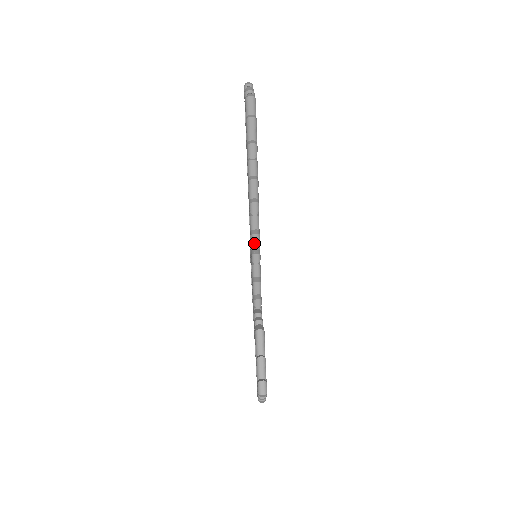
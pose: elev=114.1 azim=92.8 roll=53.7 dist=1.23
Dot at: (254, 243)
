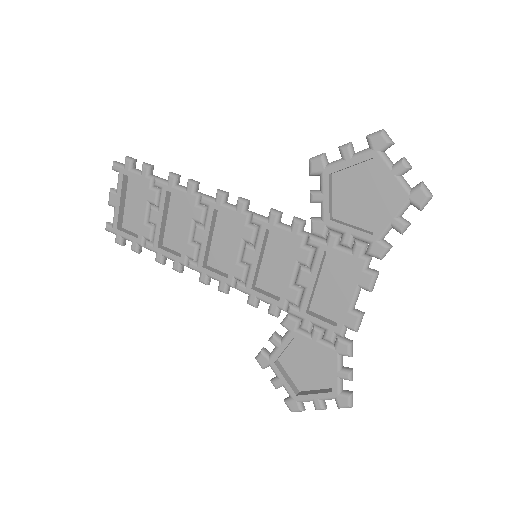
Dot at: (227, 193)
